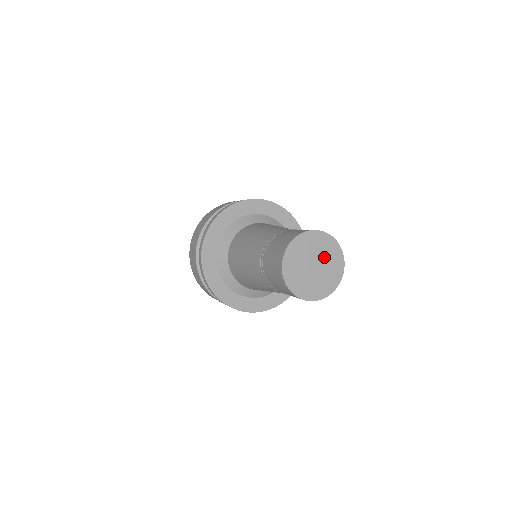
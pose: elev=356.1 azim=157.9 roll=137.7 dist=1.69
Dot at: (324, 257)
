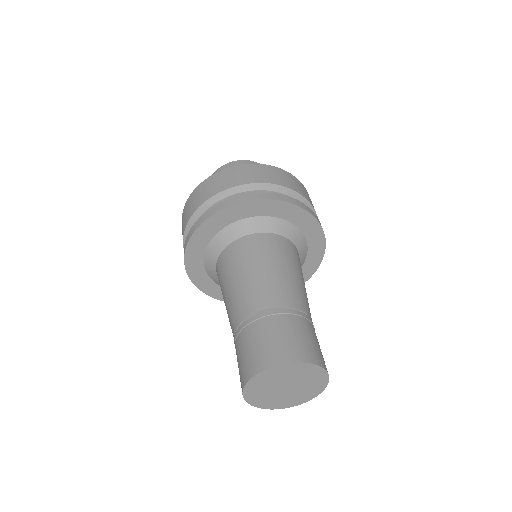
Dot at: (293, 378)
